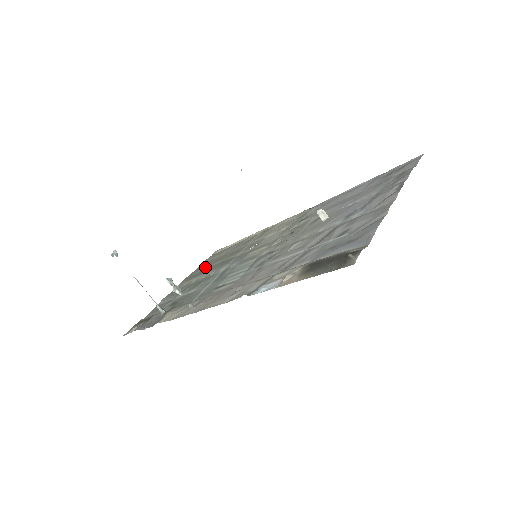
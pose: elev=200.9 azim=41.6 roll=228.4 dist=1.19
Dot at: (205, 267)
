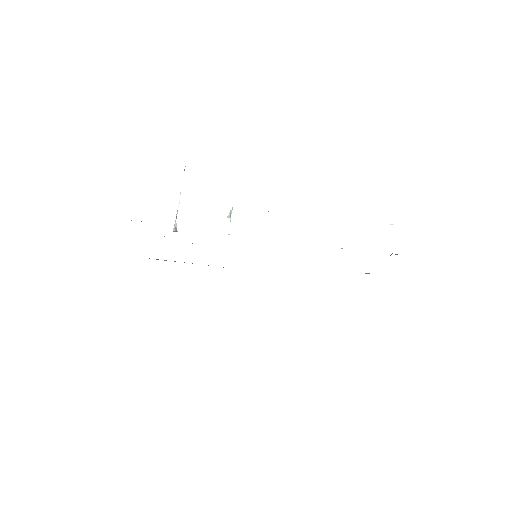
Dot at: occluded
